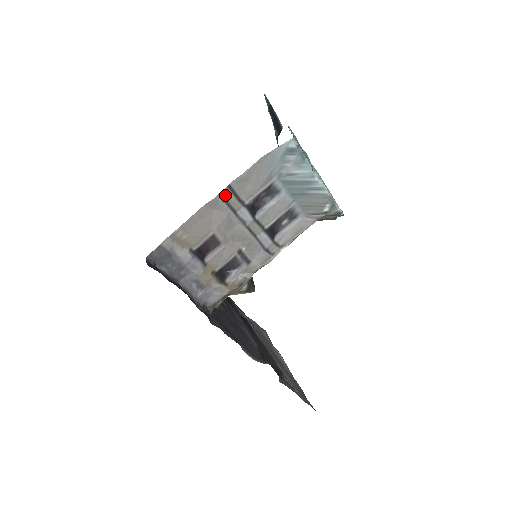
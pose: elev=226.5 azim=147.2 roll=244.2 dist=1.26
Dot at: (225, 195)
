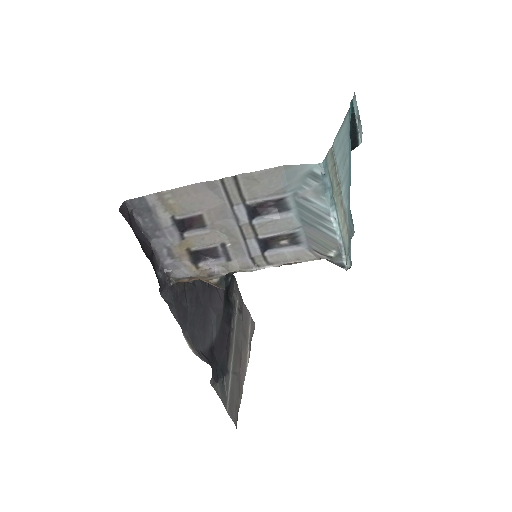
Dot at: (228, 183)
